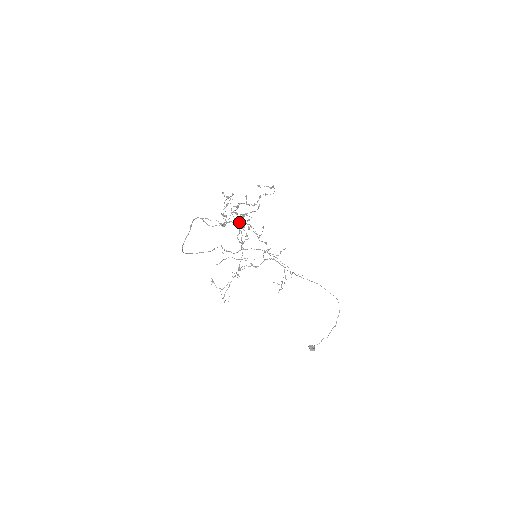
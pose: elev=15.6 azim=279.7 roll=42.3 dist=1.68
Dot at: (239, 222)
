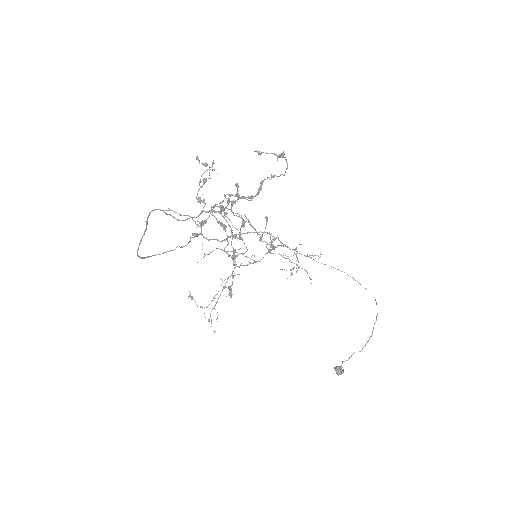
Dot at: (226, 214)
